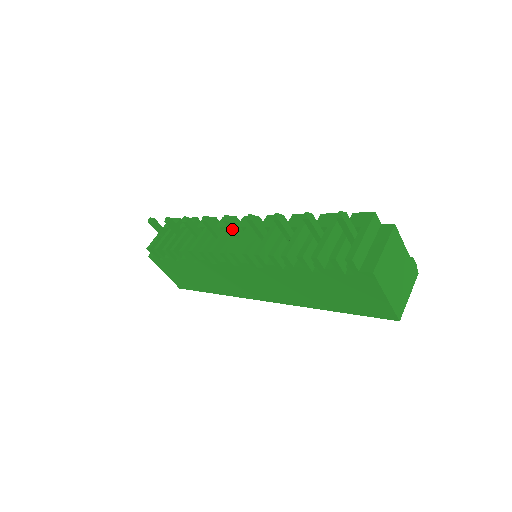
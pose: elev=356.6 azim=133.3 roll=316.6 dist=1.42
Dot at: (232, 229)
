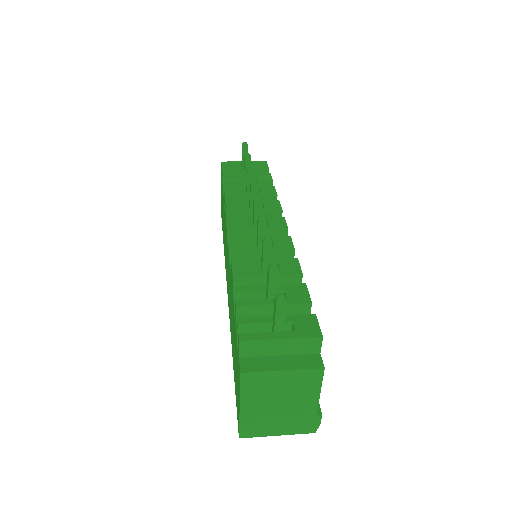
Dot at: (254, 213)
